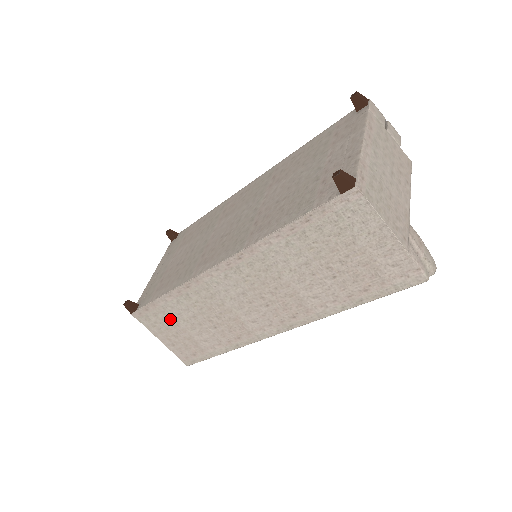
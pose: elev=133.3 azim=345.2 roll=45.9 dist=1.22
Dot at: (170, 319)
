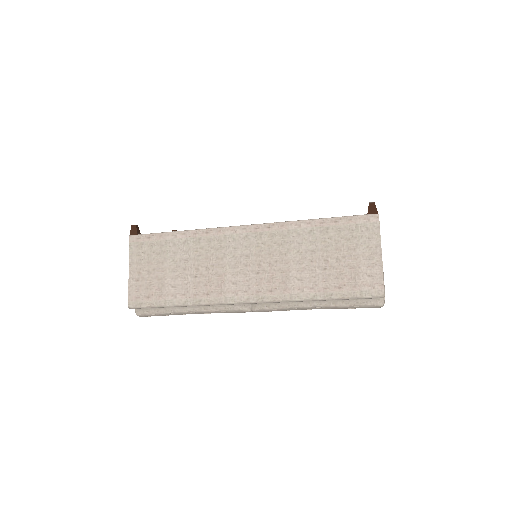
Dot at: (161, 254)
